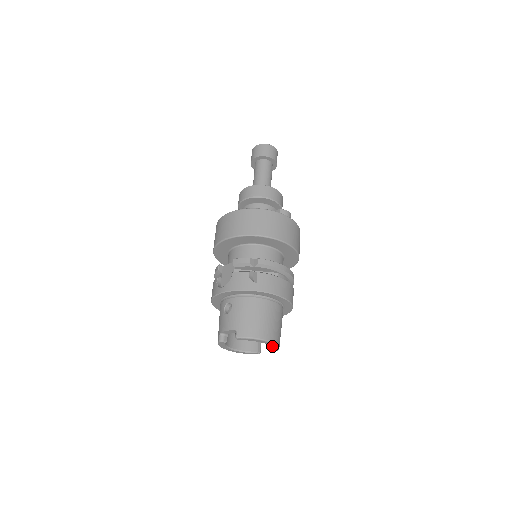
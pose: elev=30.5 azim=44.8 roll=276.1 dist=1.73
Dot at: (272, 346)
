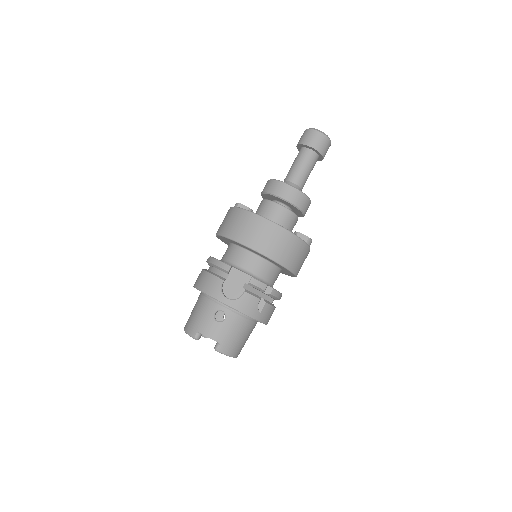
Dot at: occluded
